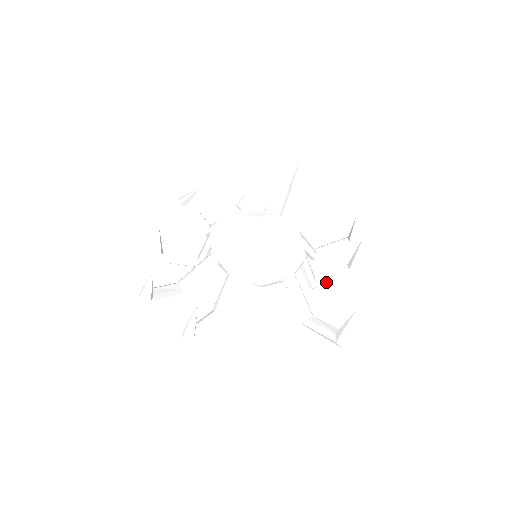
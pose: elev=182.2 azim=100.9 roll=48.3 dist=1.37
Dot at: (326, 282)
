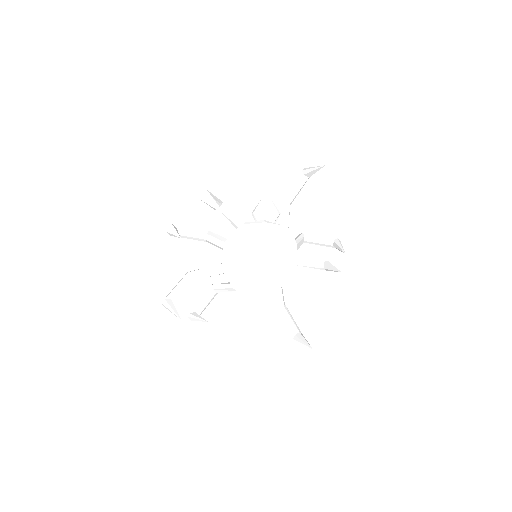
Dot at: (303, 267)
